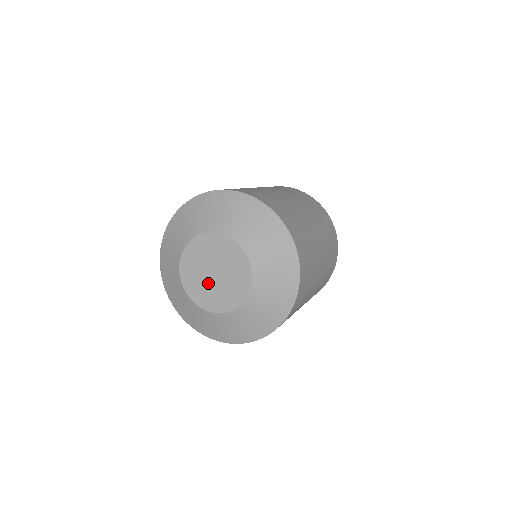
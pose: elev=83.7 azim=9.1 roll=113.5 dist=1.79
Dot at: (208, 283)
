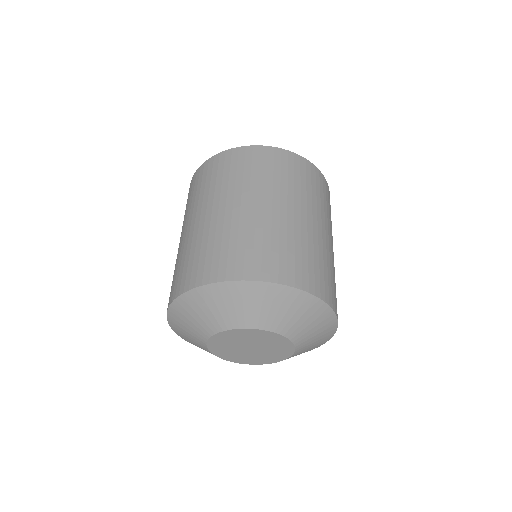
Dot at: (245, 353)
